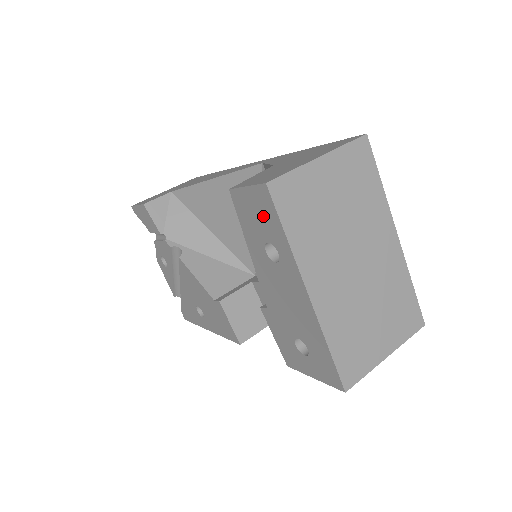
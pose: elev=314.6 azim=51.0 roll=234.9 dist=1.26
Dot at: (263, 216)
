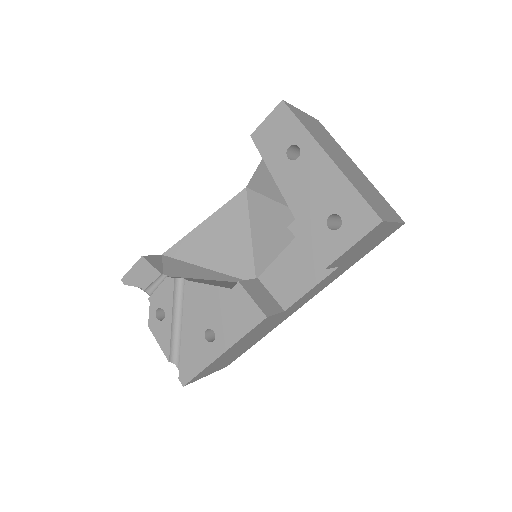
Dot at: (282, 128)
